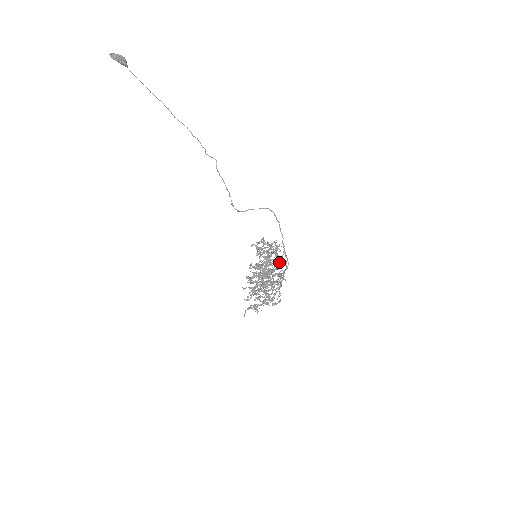
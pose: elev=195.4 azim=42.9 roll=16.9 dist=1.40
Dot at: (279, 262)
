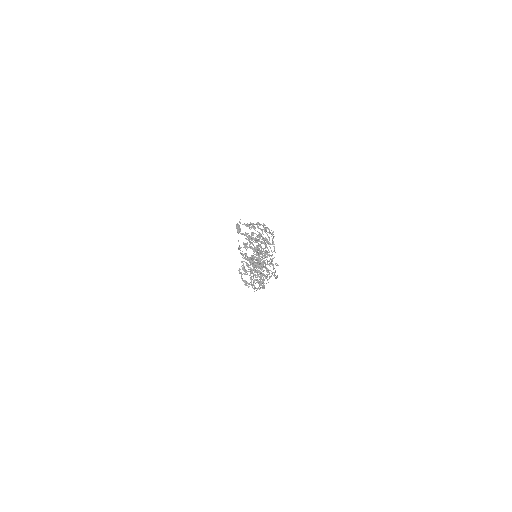
Dot at: (268, 270)
